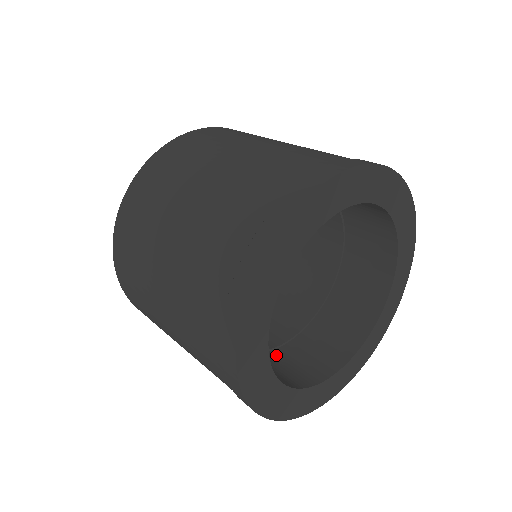
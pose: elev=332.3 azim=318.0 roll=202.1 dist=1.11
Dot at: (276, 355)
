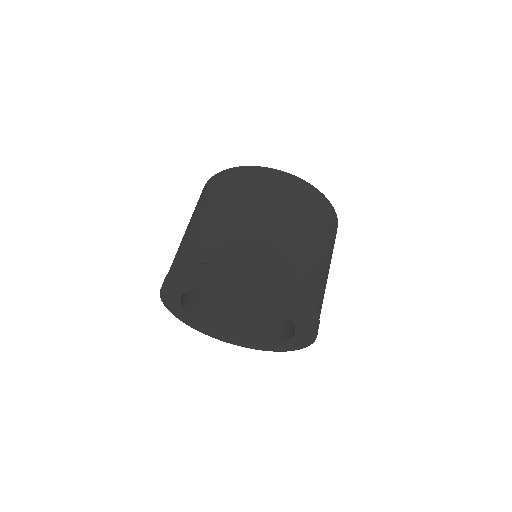
Dot at: (230, 304)
